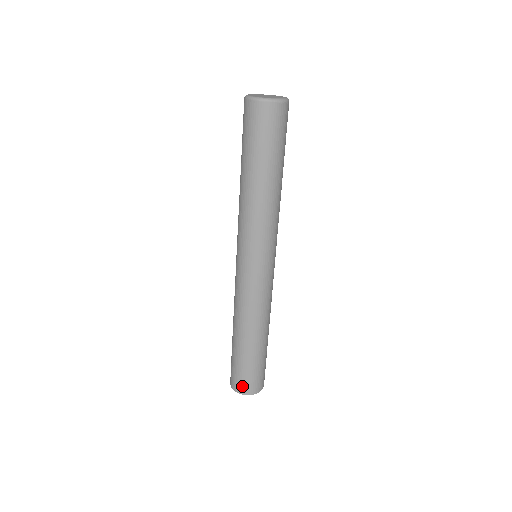
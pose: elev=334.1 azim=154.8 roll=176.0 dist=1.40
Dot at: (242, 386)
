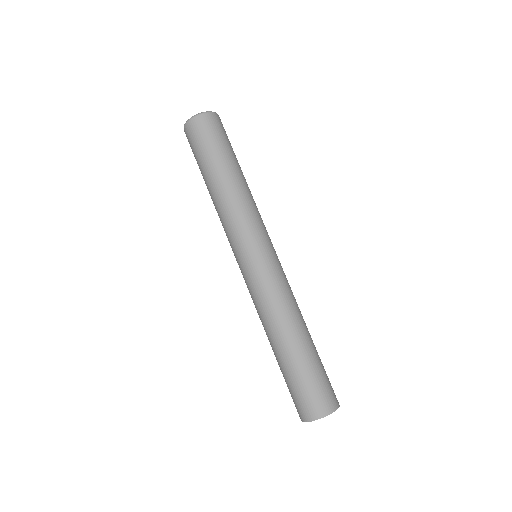
Dot at: (313, 407)
